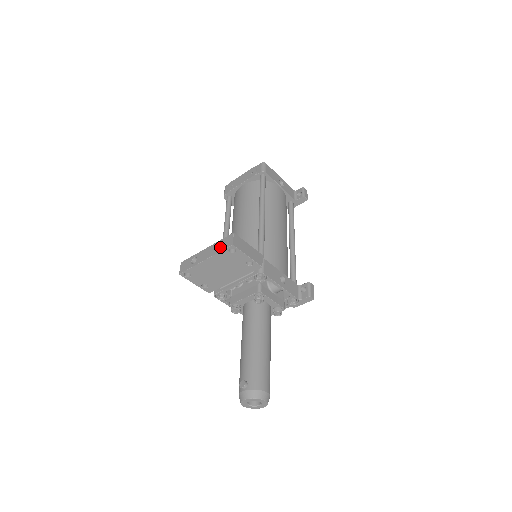
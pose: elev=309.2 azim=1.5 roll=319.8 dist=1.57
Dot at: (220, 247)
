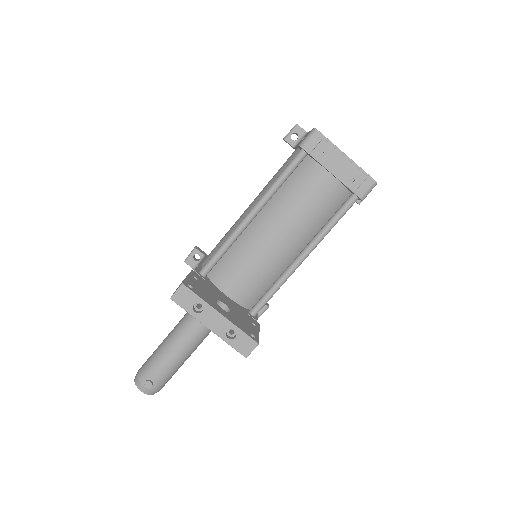
Dot at: (234, 341)
